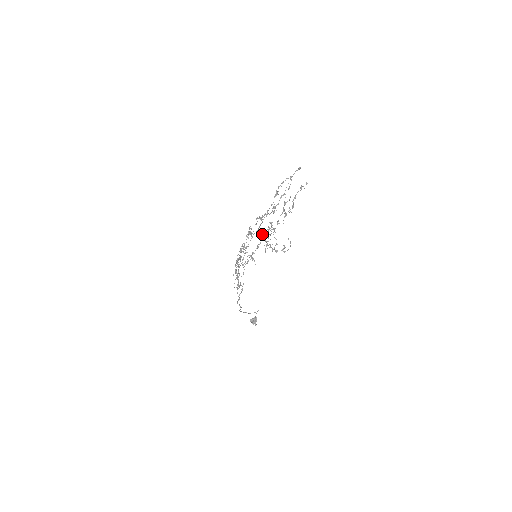
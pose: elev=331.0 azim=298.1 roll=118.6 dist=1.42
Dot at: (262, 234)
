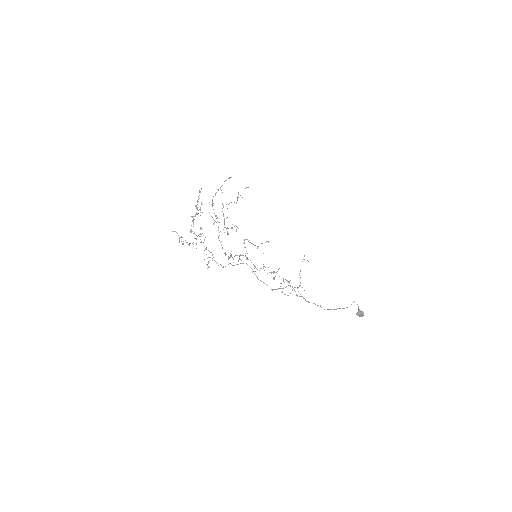
Dot at: occluded
